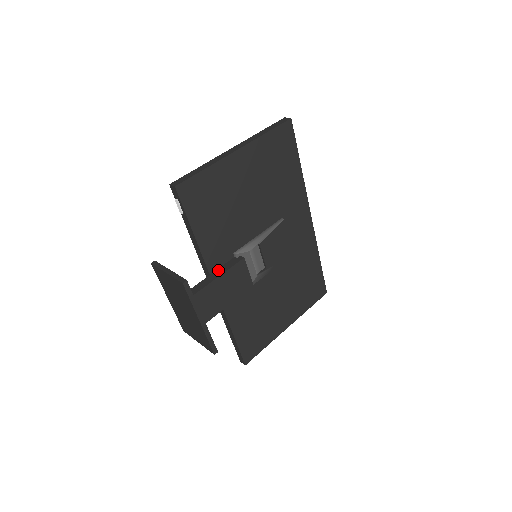
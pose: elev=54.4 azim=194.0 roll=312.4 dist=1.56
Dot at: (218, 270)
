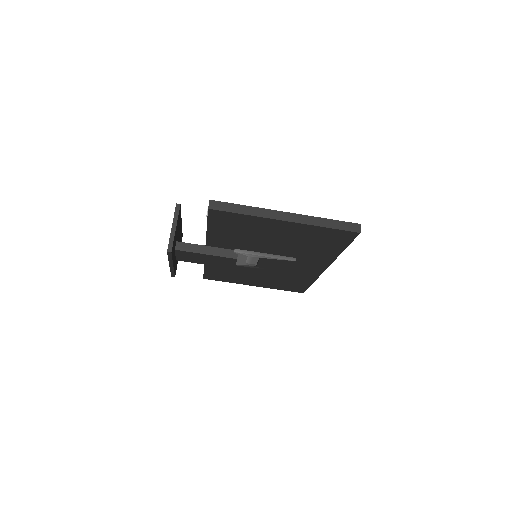
Dot at: (213, 248)
